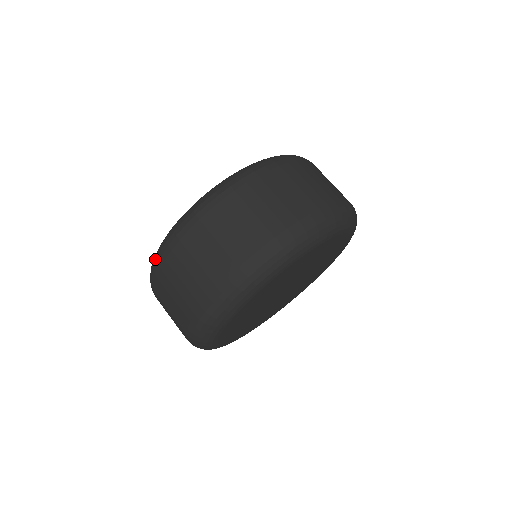
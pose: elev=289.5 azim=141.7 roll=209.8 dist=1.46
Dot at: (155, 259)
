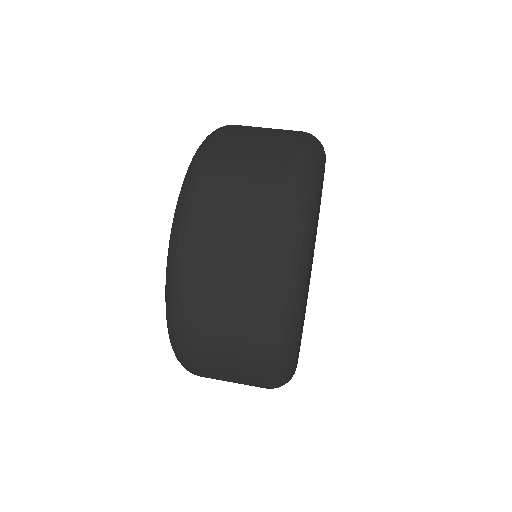
Dot at: occluded
